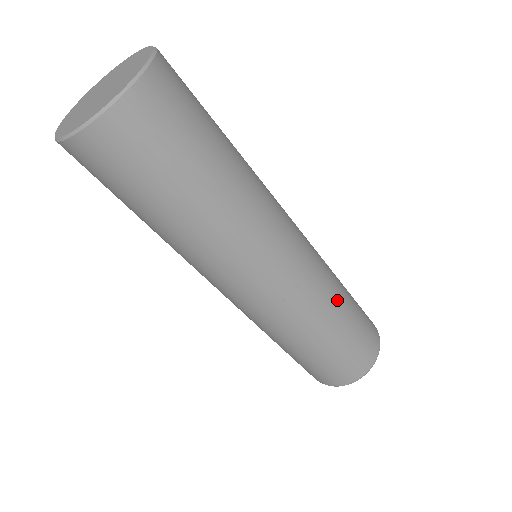
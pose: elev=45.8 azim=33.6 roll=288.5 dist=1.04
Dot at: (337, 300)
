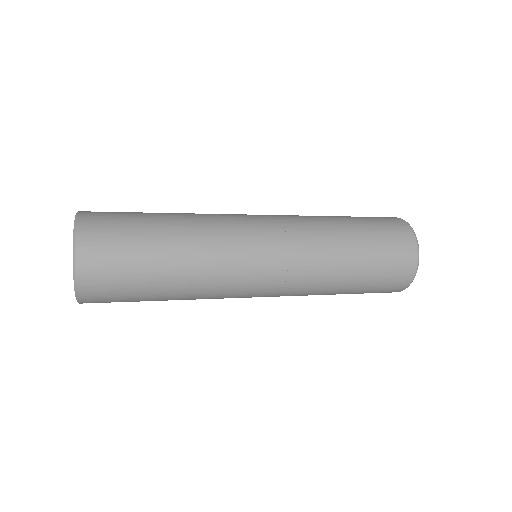
Dot at: (336, 258)
